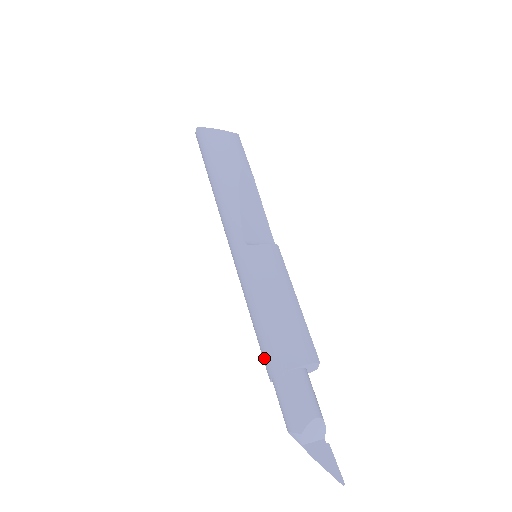
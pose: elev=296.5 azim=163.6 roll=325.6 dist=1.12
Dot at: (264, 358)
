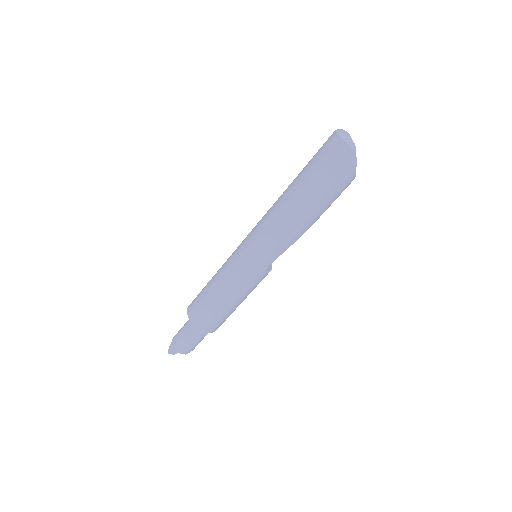
Dot at: (203, 317)
